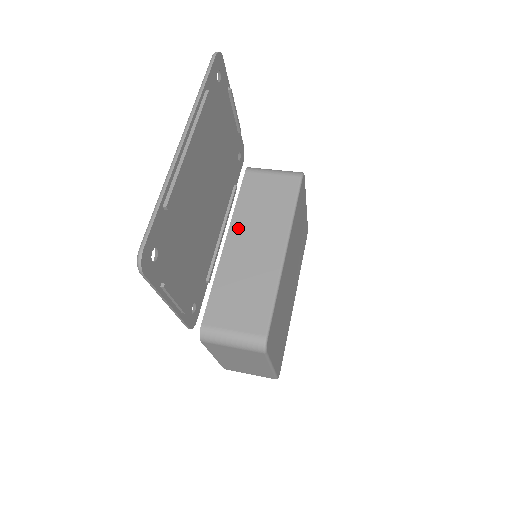
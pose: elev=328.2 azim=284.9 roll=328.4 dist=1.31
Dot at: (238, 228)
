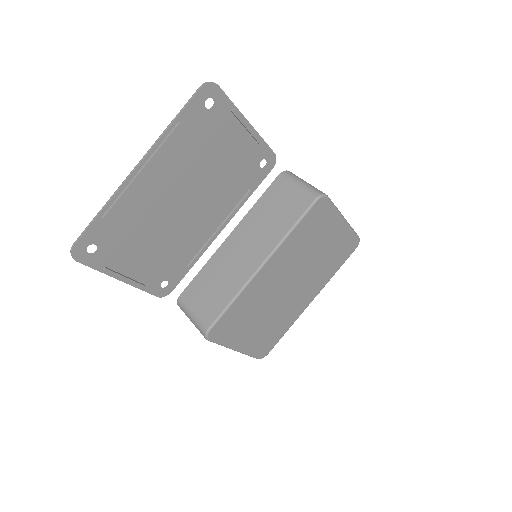
Dot at: (243, 228)
